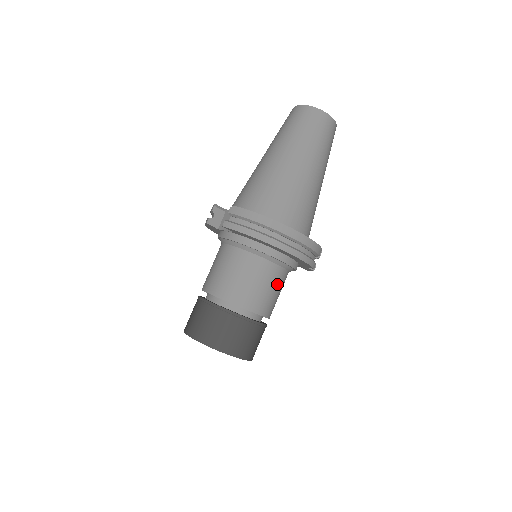
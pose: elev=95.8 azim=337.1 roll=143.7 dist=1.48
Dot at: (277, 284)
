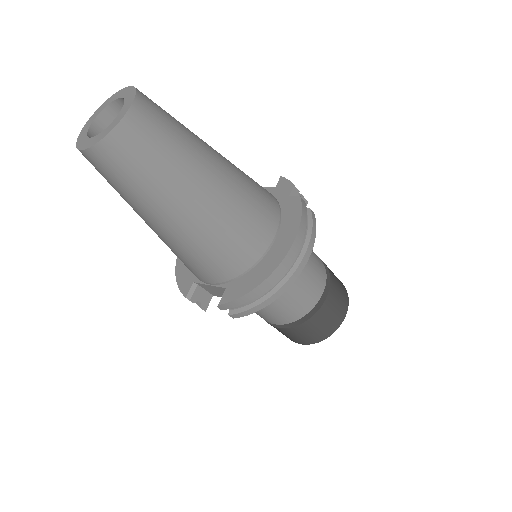
Dot at: occluded
